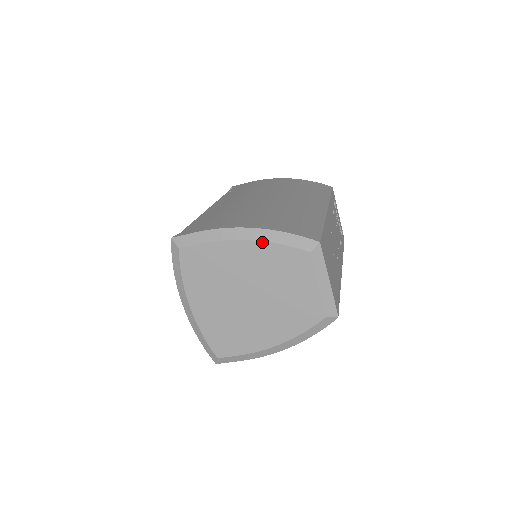
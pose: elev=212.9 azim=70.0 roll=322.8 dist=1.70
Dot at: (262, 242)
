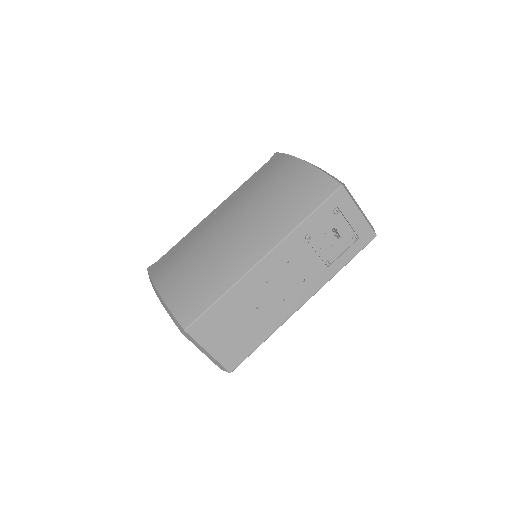
Dot at: (165, 308)
